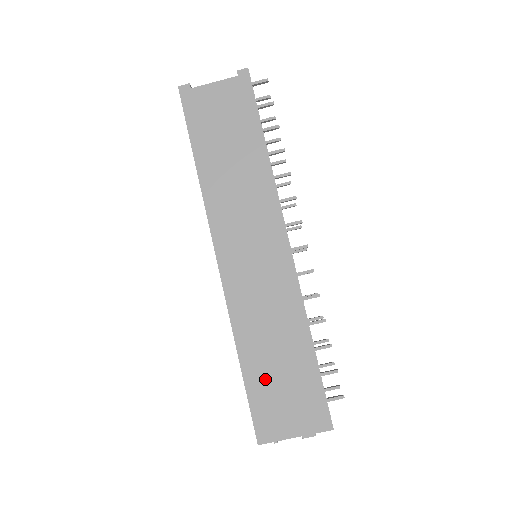
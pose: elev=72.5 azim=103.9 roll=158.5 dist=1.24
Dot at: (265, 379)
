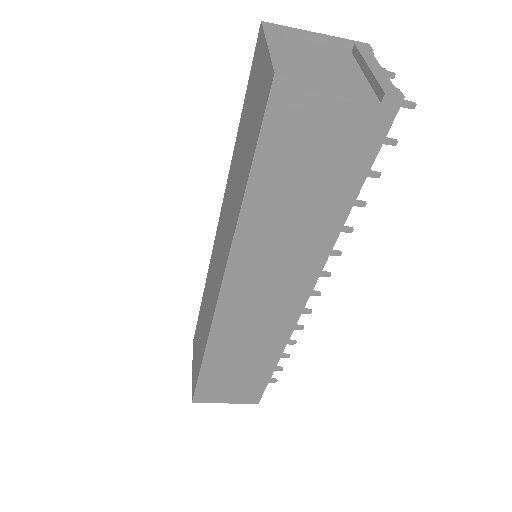
Dot at: (220, 376)
